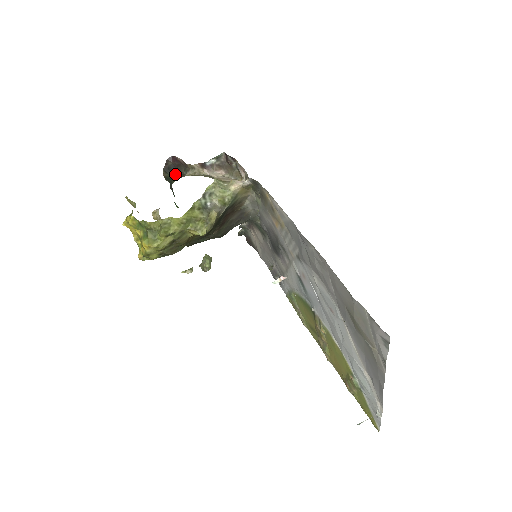
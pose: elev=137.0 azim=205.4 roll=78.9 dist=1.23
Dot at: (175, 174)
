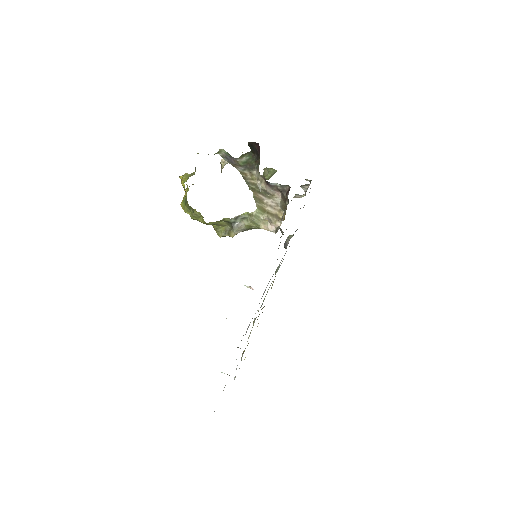
Dot at: (254, 153)
